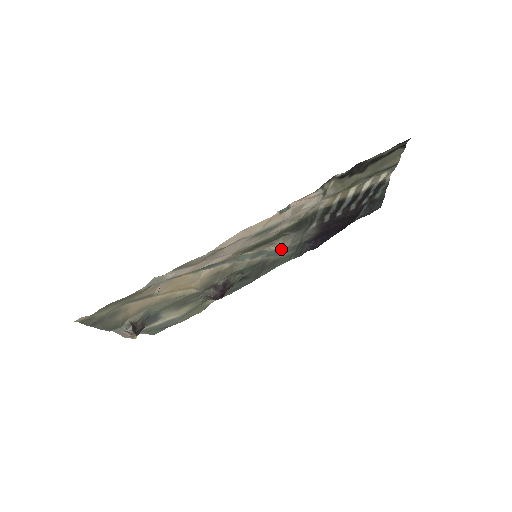
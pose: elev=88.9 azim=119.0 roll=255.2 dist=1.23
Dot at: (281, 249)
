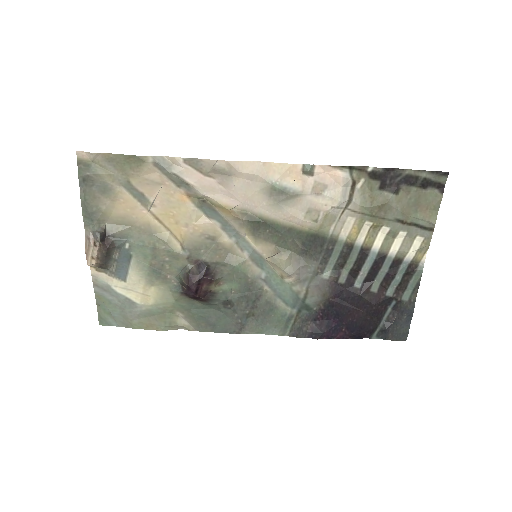
Dot at: (282, 285)
